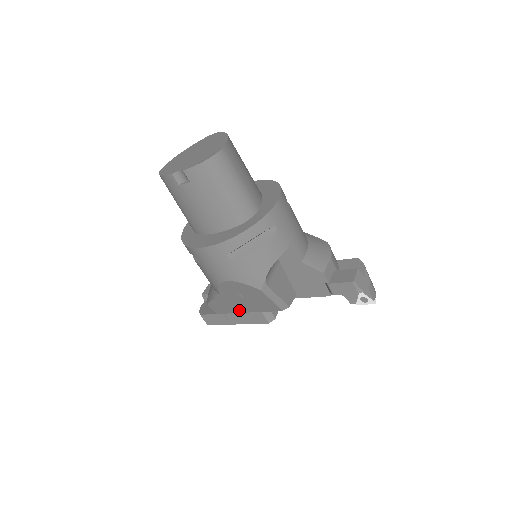
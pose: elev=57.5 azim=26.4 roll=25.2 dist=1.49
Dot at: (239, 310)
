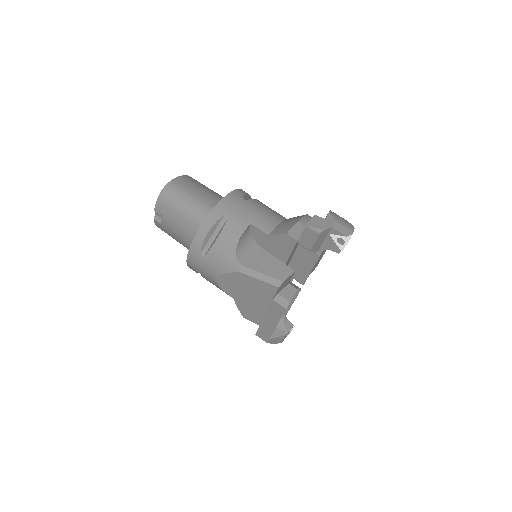
Dot at: (262, 309)
